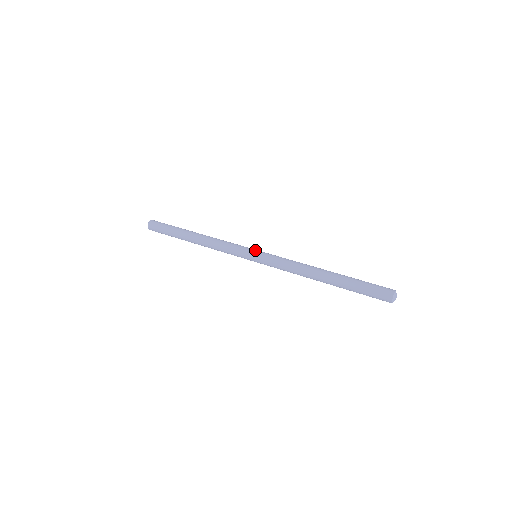
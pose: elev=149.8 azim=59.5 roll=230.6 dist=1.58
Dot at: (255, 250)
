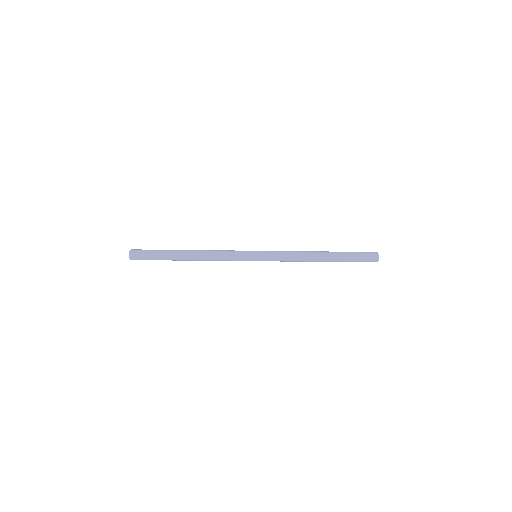
Dot at: occluded
